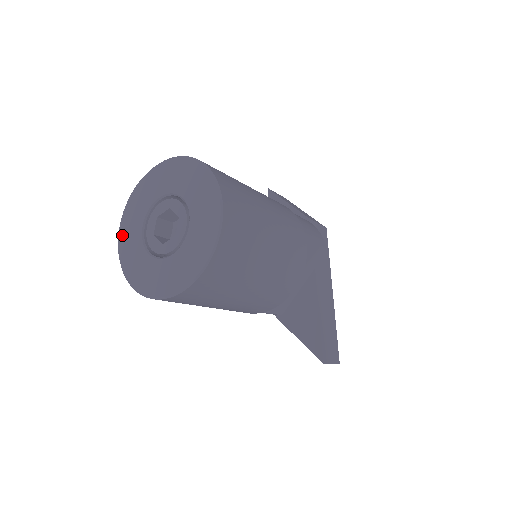
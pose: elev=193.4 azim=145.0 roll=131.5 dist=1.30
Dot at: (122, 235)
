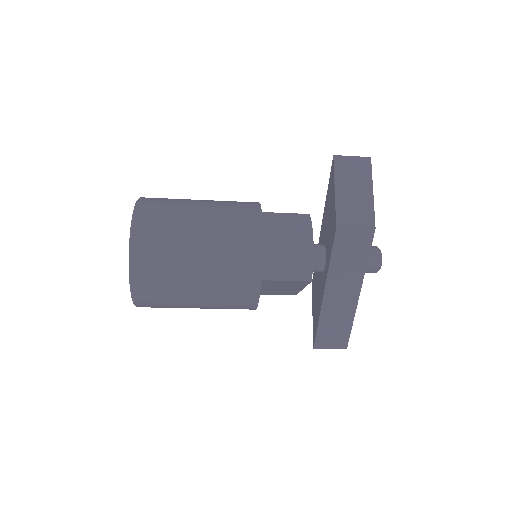
Dot at: occluded
